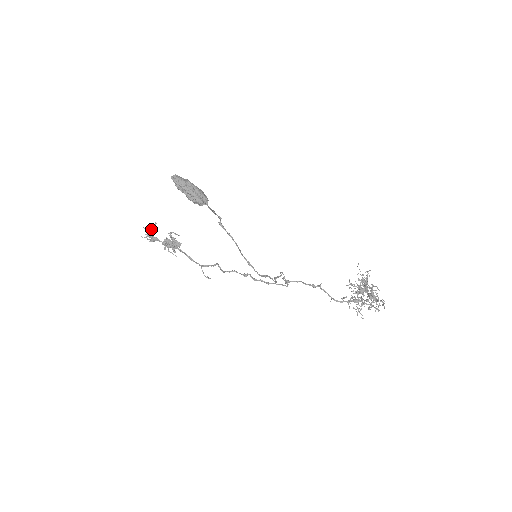
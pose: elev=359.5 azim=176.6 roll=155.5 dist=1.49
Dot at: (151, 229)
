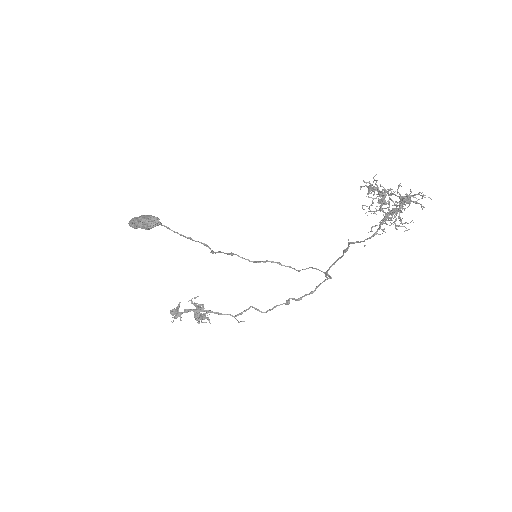
Dot at: (175, 309)
